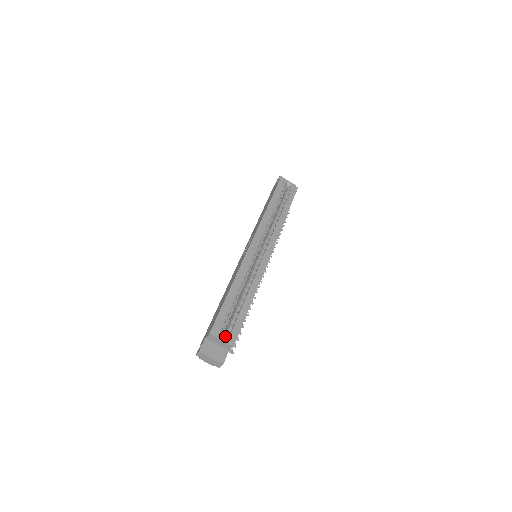
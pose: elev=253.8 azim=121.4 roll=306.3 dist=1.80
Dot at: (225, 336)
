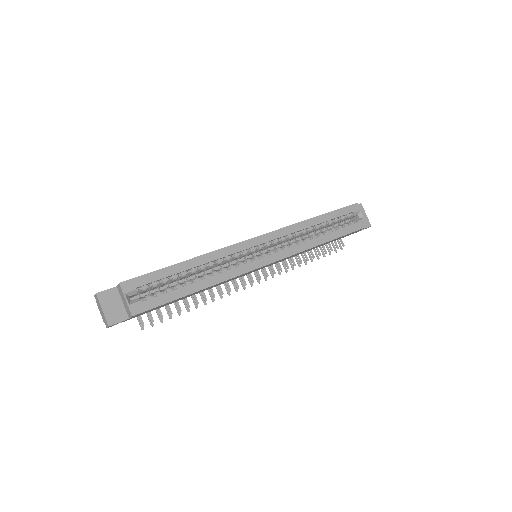
Dot at: (135, 299)
